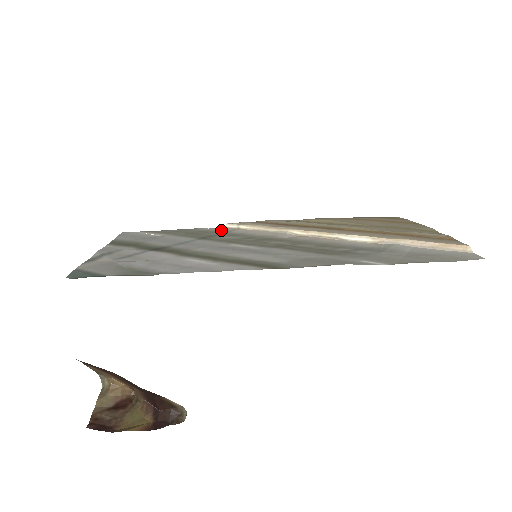
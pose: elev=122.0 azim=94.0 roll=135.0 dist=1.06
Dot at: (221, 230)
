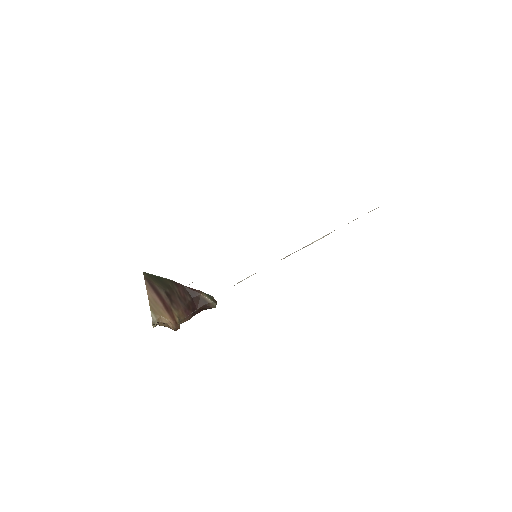
Dot at: occluded
